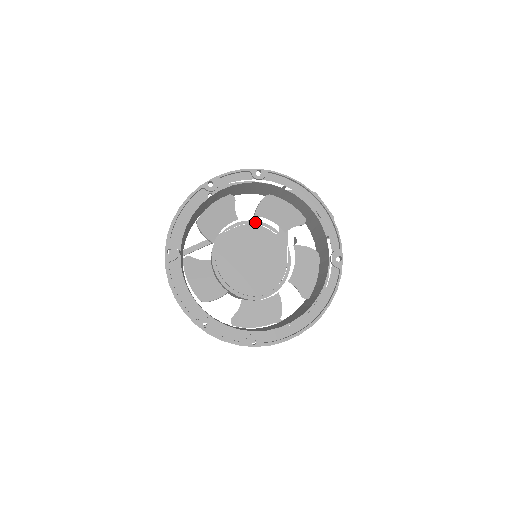
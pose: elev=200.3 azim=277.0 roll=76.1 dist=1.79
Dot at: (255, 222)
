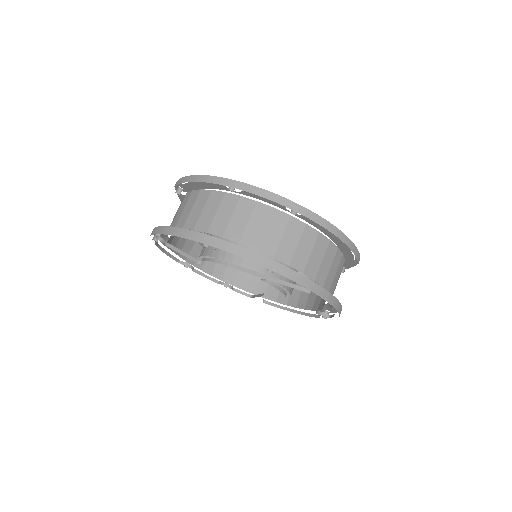
Dot at: occluded
